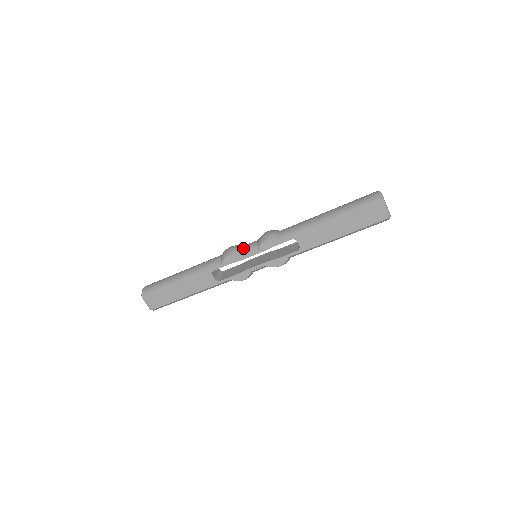
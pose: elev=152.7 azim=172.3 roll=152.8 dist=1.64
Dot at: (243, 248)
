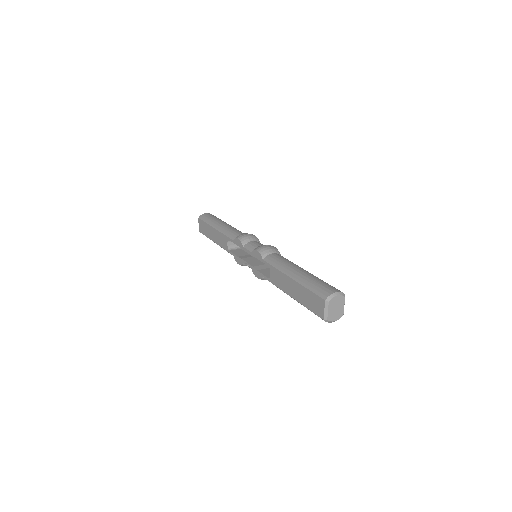
Dot at: (250, 242)
